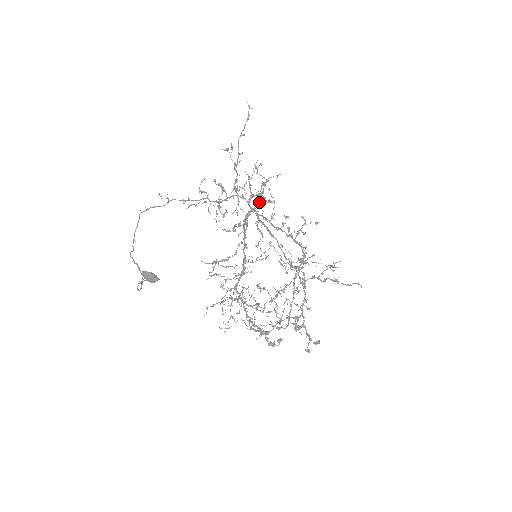
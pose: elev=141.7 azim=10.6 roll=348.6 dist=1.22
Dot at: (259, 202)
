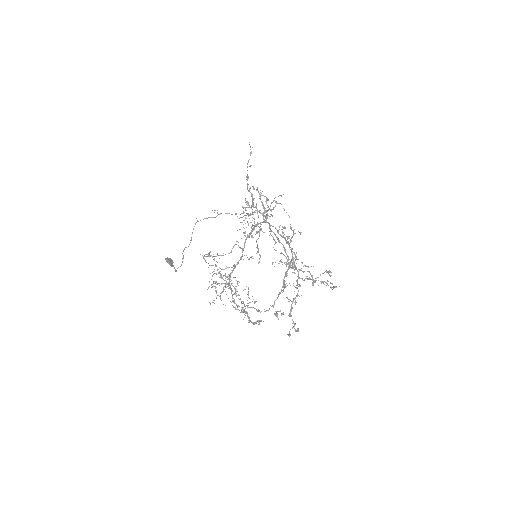
Dot at: (265, 216)
